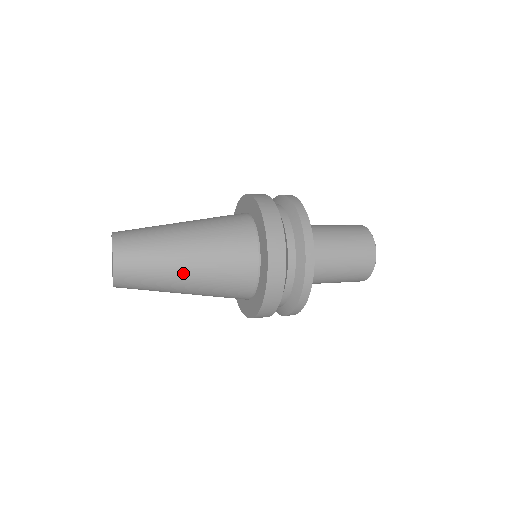
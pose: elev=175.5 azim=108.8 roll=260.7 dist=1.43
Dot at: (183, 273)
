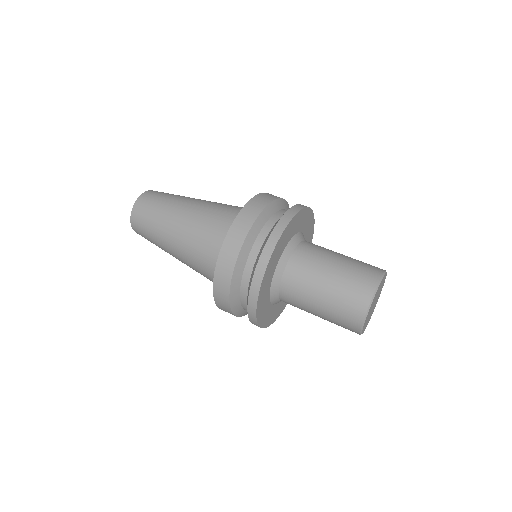
Dot at: occluded
